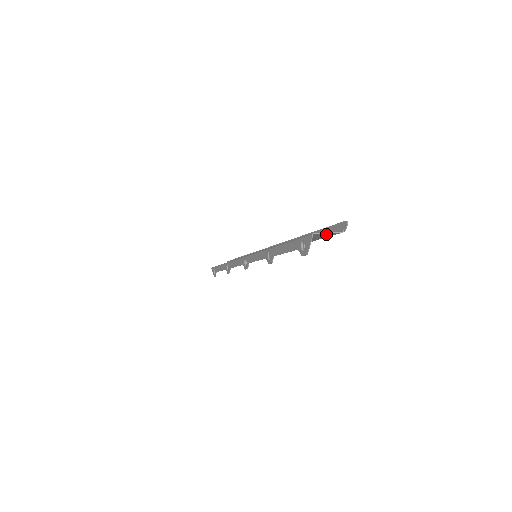
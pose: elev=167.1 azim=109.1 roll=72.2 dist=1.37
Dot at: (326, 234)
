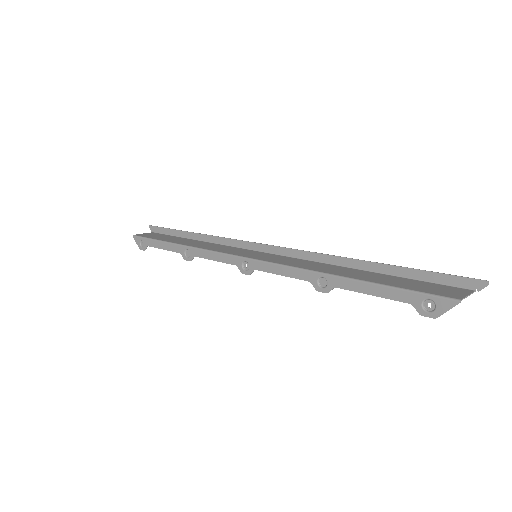
Dot at: (458, 293)
